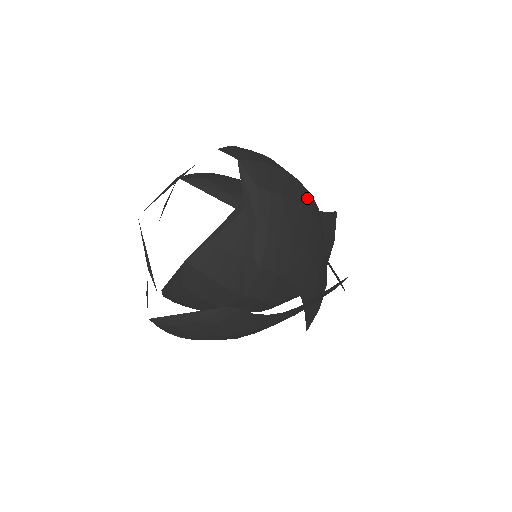
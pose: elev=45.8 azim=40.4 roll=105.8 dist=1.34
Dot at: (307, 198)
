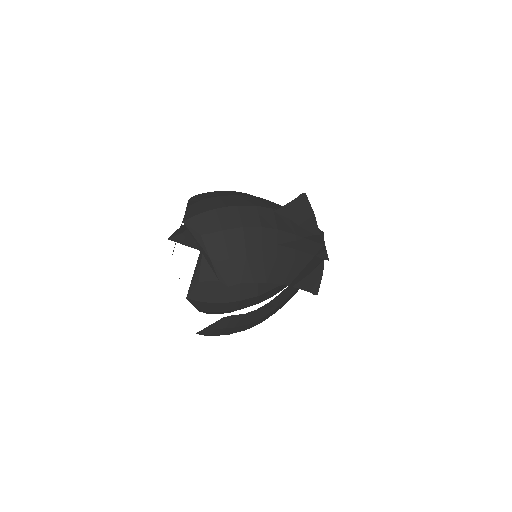
Dot at: (251, 214)
